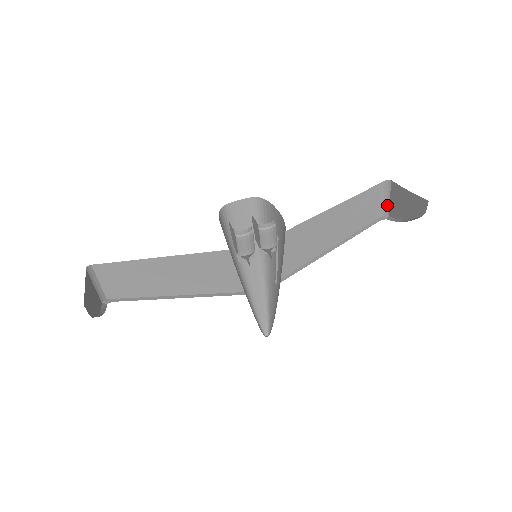
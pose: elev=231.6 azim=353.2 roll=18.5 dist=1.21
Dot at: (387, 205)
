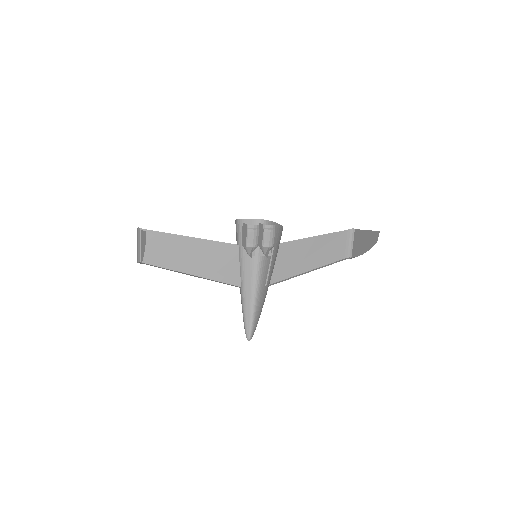
Dot at: (351, 249)
